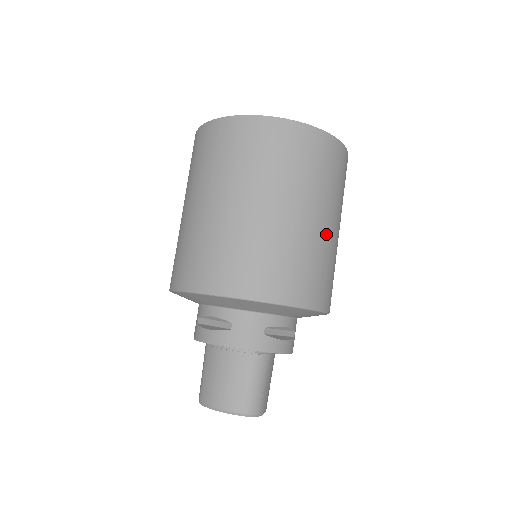
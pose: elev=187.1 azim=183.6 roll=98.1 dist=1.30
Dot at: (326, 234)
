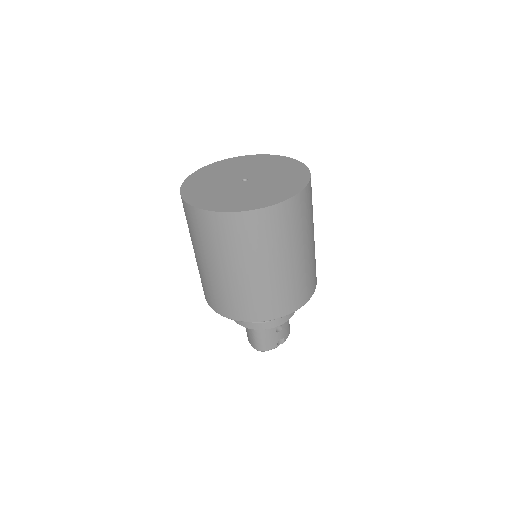
Dot at: (249, 279)
